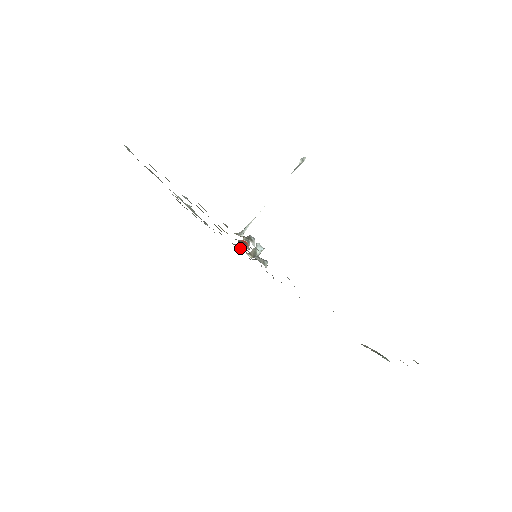
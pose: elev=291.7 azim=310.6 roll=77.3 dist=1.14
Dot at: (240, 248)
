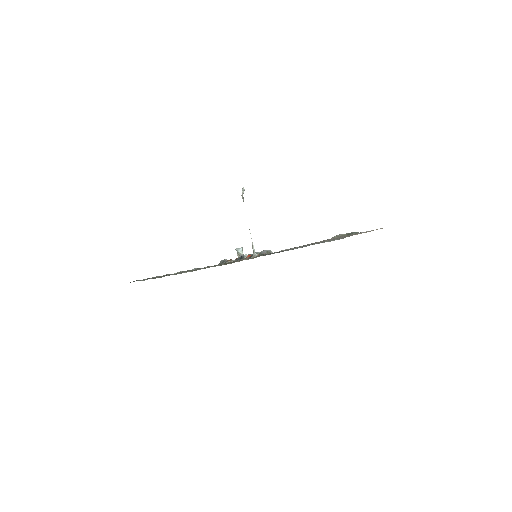
Dot at: (230, 261)
